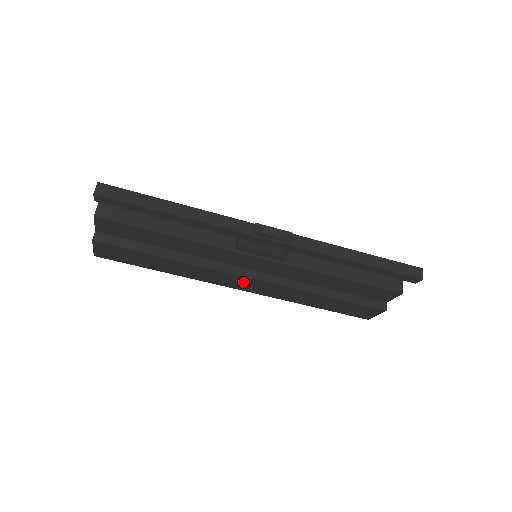
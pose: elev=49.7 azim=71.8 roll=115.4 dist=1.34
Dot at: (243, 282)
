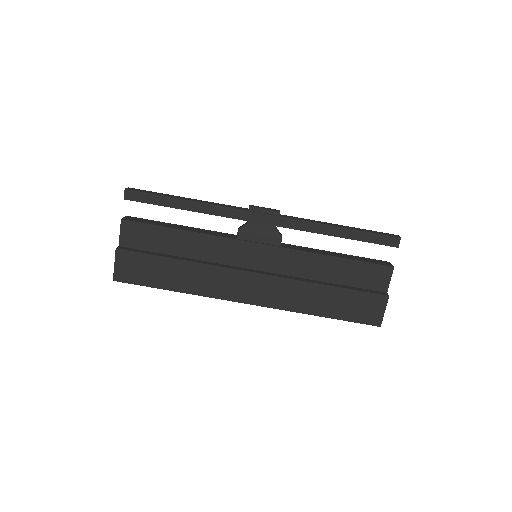
Dot at: (249, 284)
